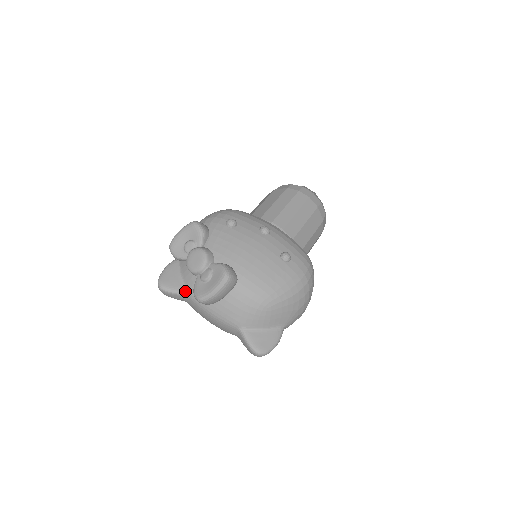
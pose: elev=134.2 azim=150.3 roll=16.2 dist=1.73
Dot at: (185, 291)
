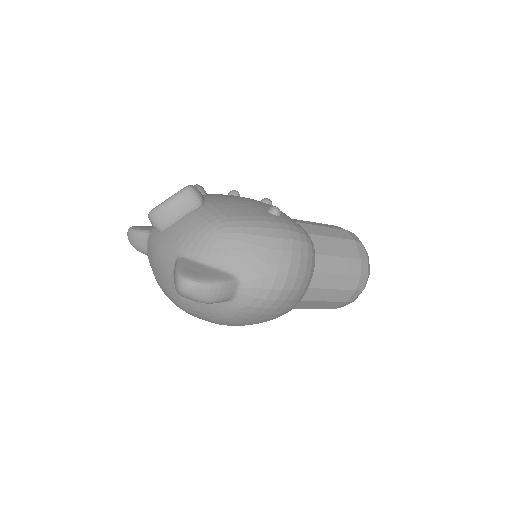
Dot at: (149, 230)
